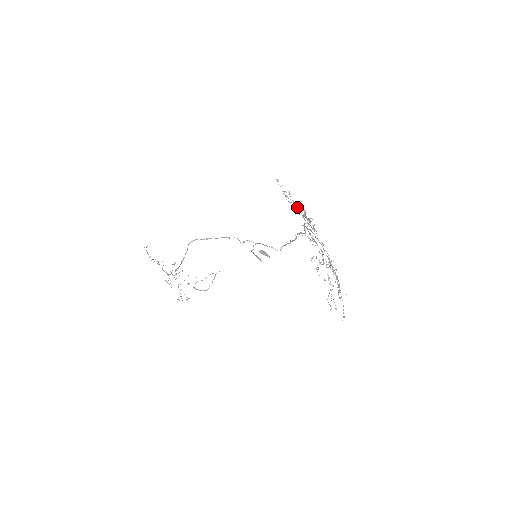
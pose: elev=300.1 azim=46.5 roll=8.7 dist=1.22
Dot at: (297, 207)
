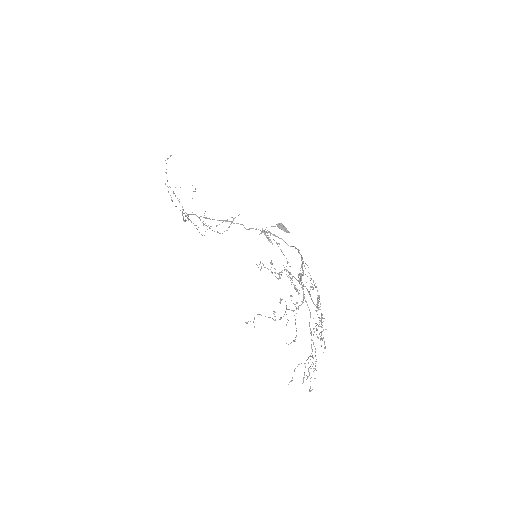
Dot at: occluded
